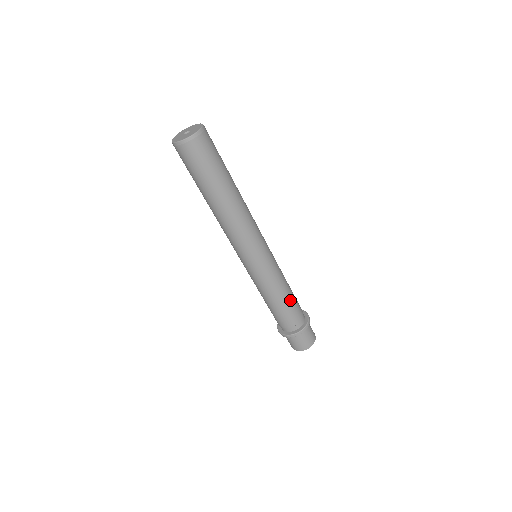
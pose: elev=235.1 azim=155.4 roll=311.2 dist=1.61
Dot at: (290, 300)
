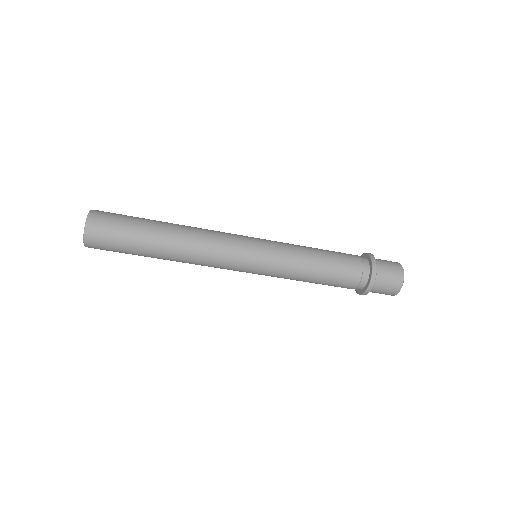
Dot at: (325, 276)
